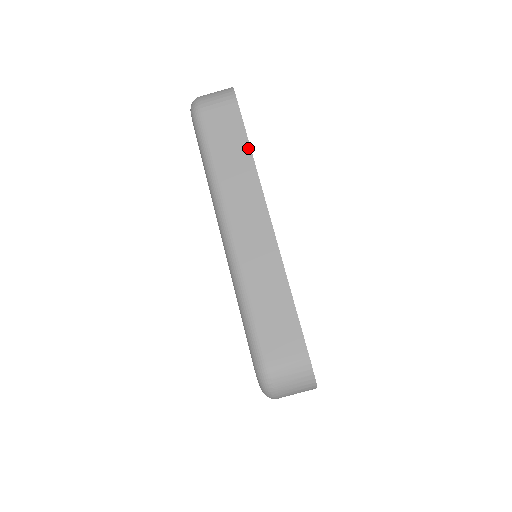
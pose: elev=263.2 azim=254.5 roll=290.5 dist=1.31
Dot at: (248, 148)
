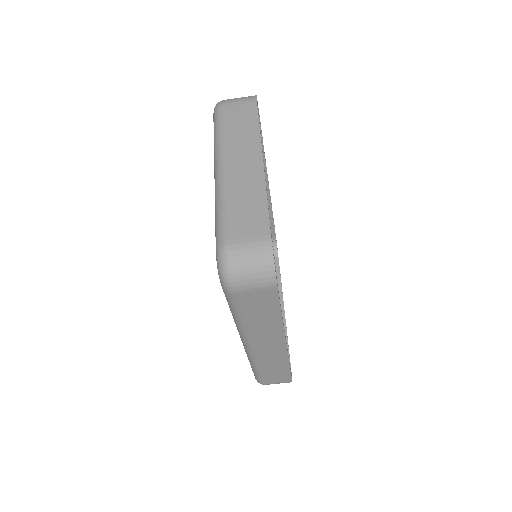
Dot at: (279, 316)
